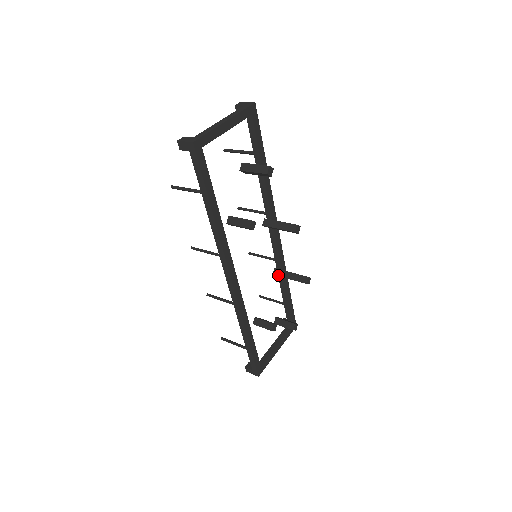
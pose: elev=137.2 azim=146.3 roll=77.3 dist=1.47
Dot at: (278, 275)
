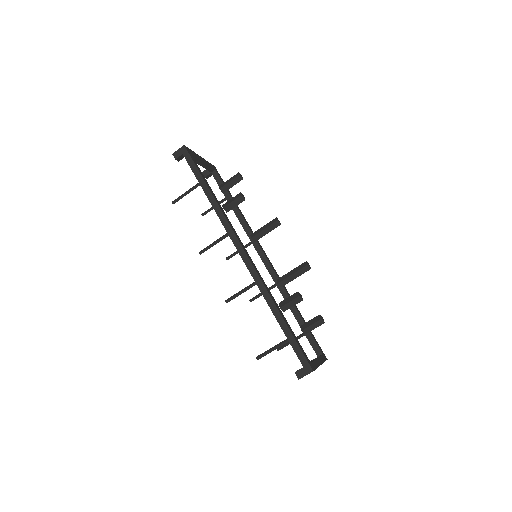
Dot at: (282, 280)
